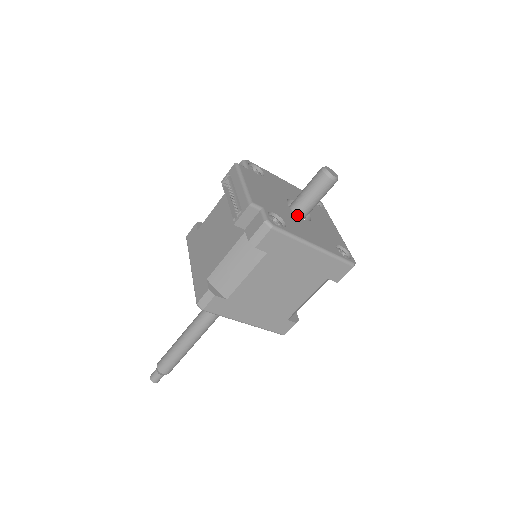
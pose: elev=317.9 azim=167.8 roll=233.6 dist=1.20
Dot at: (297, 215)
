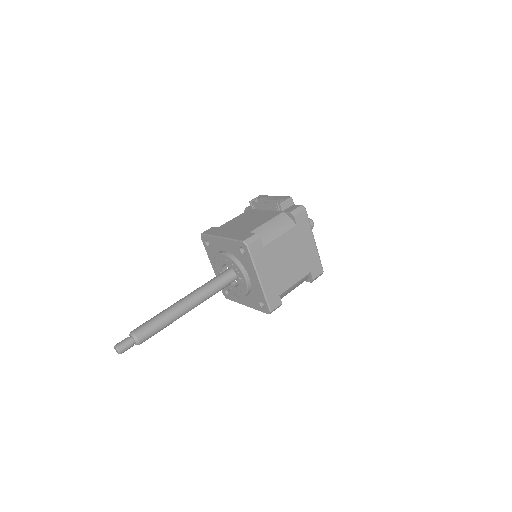
Dot at: occluded
